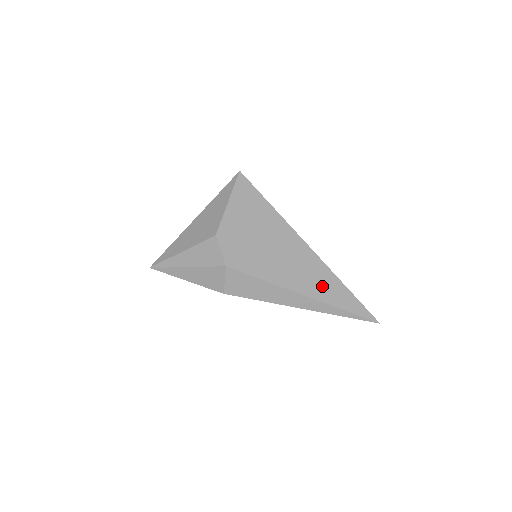
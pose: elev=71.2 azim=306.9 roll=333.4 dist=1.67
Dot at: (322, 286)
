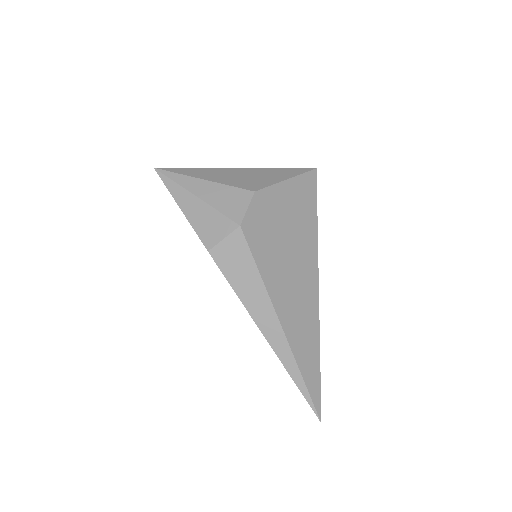
Dot at: (302, 334)
